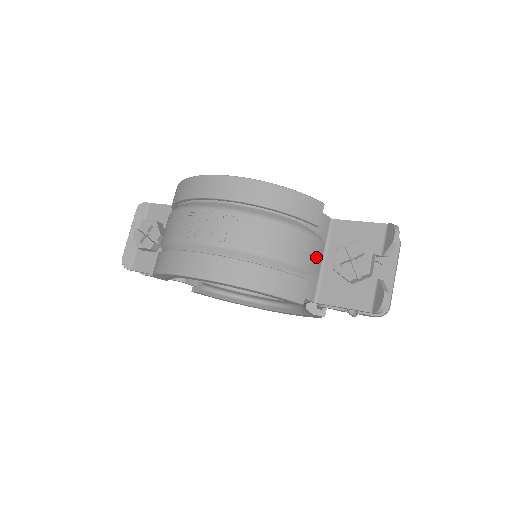
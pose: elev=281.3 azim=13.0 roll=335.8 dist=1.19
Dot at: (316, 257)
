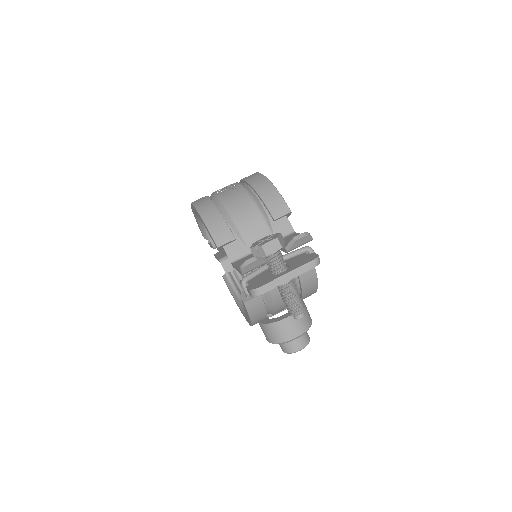
Dot at: (257, 237)
